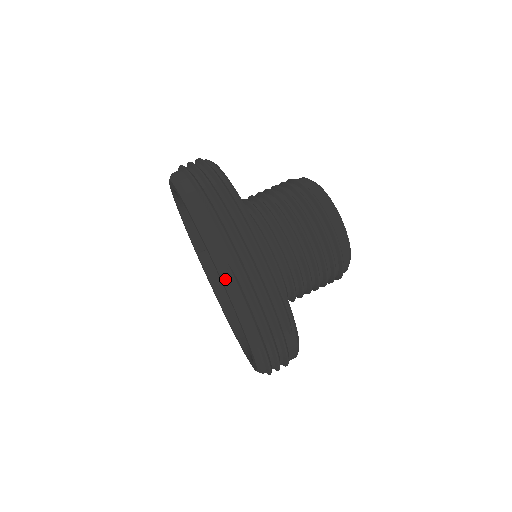
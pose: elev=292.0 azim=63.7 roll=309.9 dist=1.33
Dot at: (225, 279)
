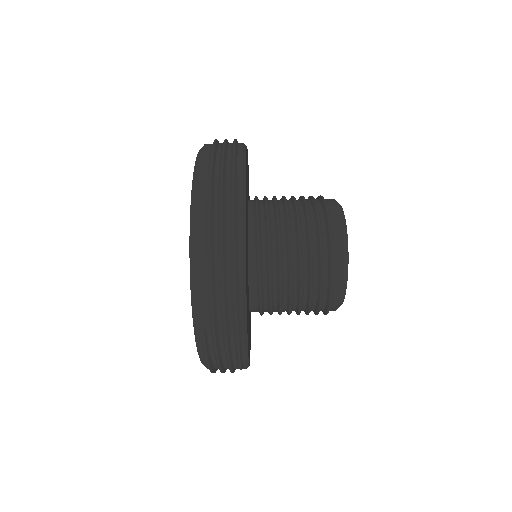
Dot at: (196, 330)
